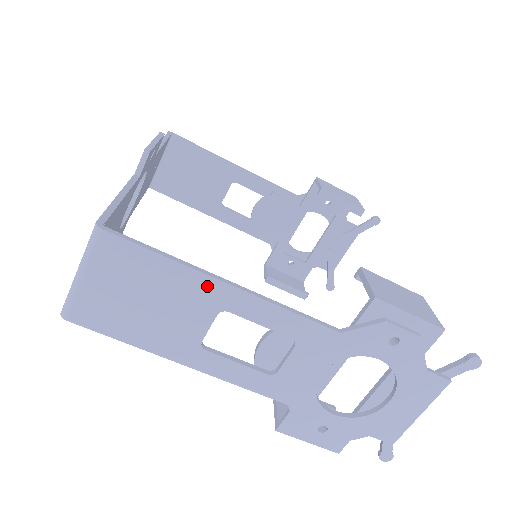
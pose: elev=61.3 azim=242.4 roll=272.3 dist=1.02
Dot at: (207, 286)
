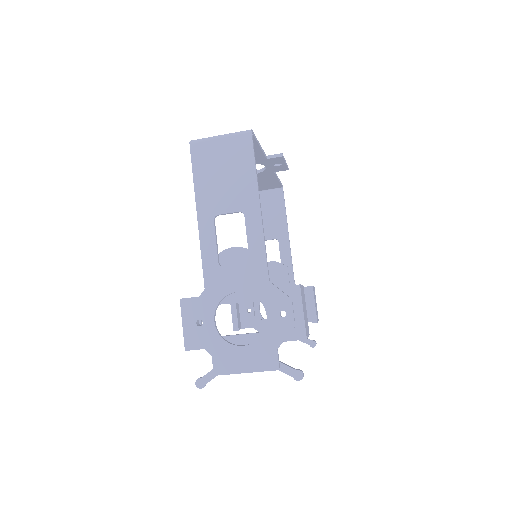
Dot at: (252, 196)
